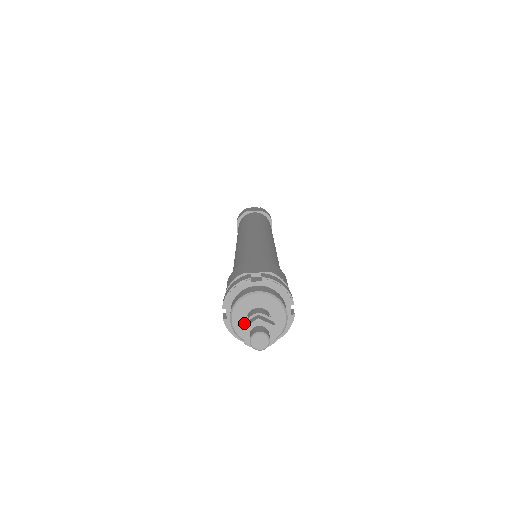
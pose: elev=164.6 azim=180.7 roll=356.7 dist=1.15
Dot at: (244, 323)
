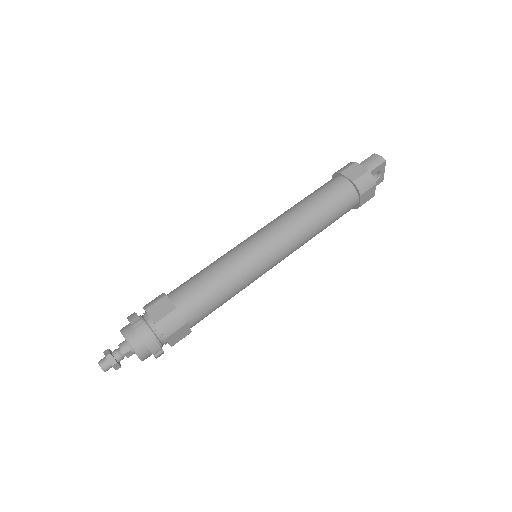
Dot at: (108, 349)
